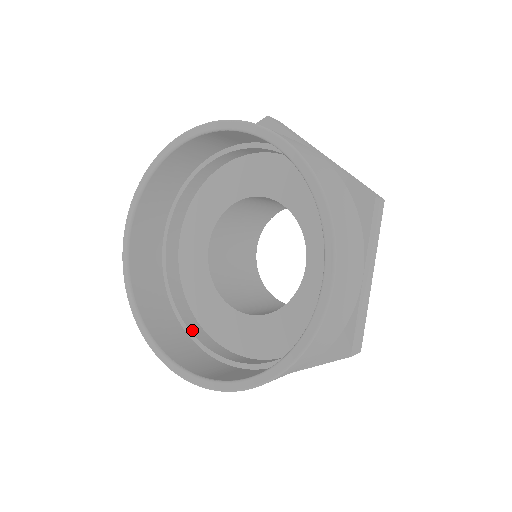
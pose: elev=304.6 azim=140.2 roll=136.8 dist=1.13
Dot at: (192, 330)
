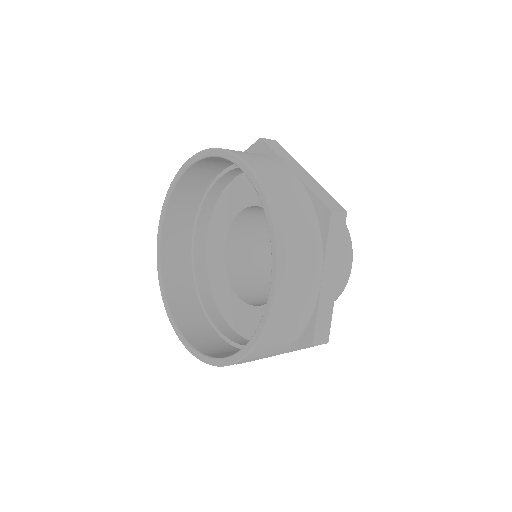
Dot at: (210, 314)
